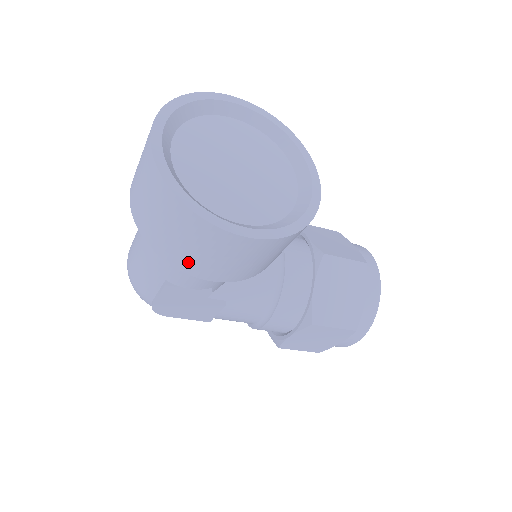
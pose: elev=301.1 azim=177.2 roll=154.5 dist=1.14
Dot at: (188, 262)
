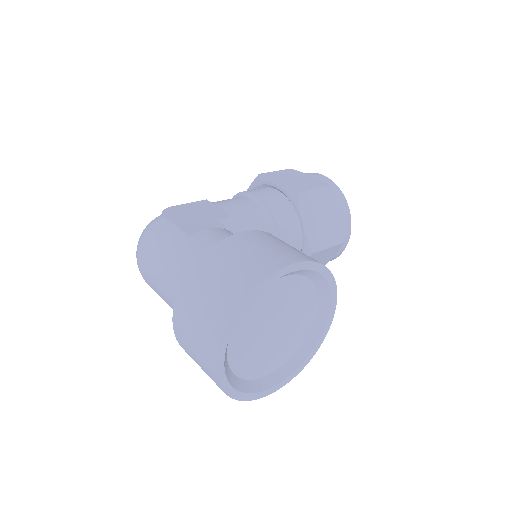
Dot at: occluded
